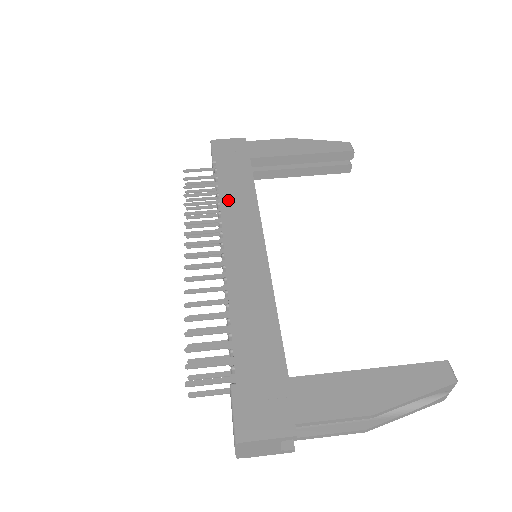
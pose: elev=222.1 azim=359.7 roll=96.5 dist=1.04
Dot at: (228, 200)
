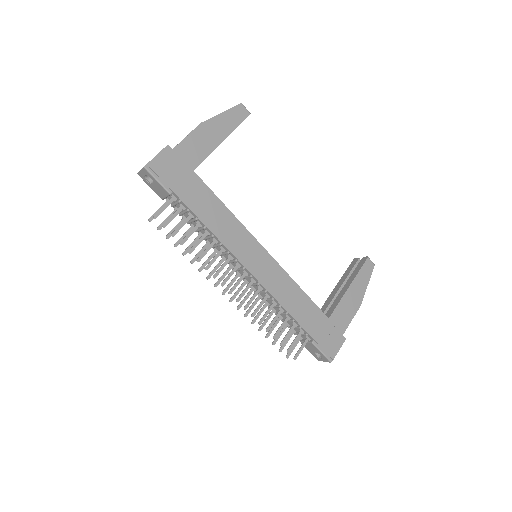
Dot at: (218, 229)
